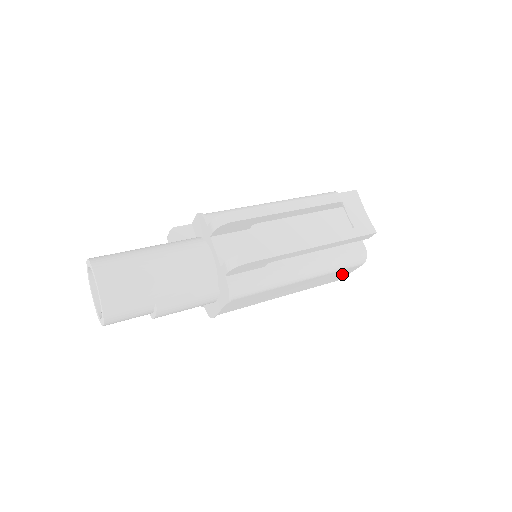
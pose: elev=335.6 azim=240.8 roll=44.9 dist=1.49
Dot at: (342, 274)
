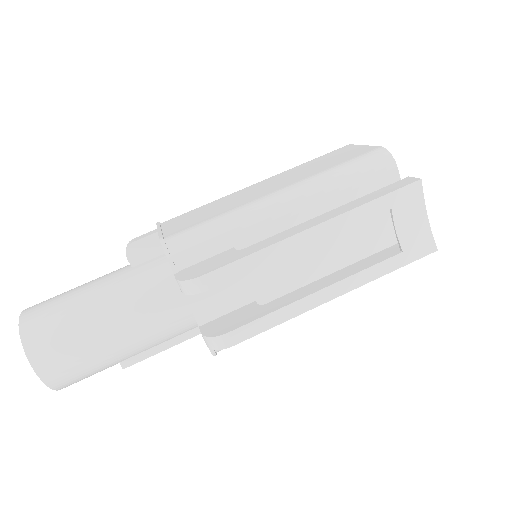
Dot at: occluded
